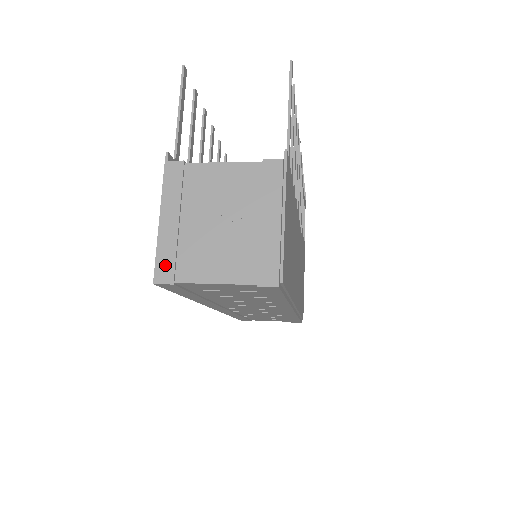
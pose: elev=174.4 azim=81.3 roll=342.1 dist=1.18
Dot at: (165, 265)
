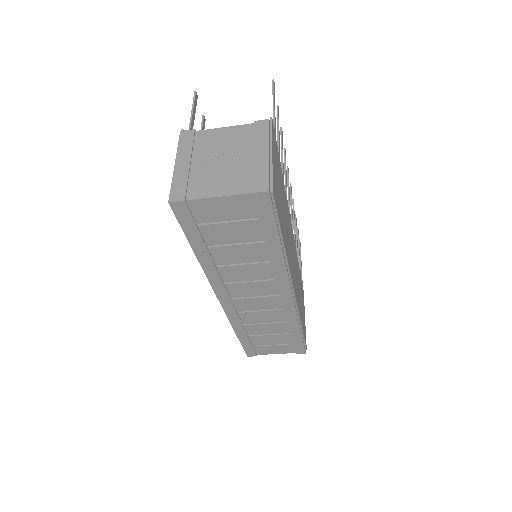
Dot at: (178, 190)
